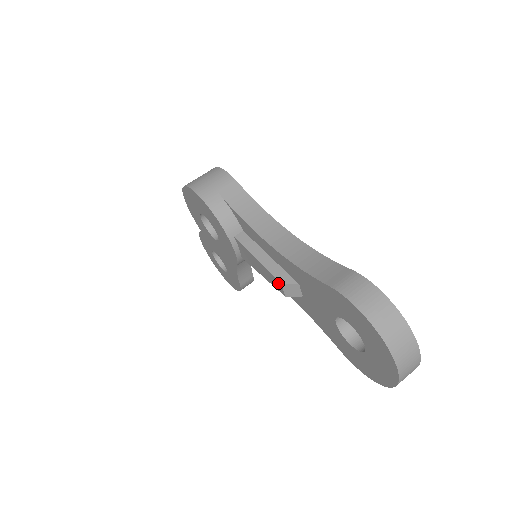
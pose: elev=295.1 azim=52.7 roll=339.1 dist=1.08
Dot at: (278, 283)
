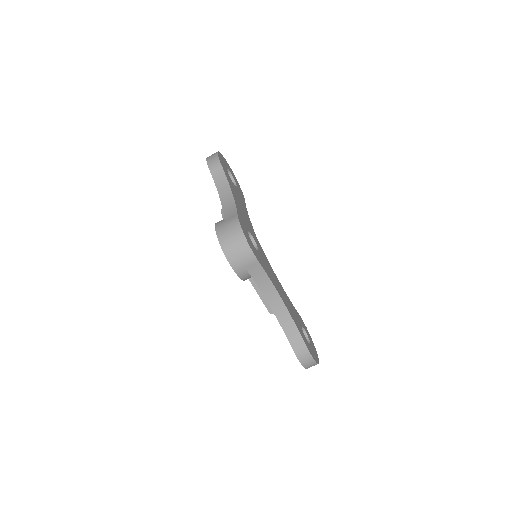
Dot at: (268, 309)
